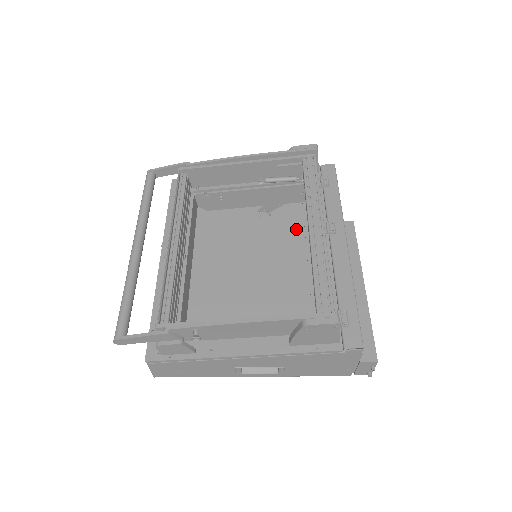
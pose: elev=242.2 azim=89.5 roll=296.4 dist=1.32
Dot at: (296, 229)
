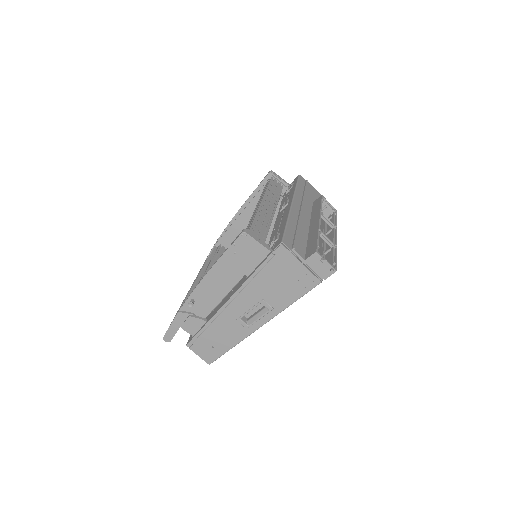
Dot at: occluded
